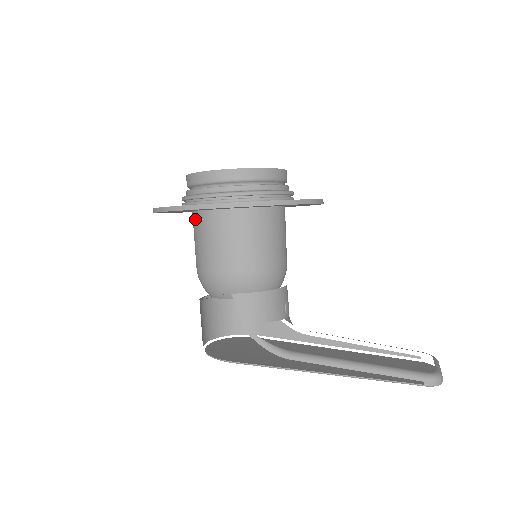
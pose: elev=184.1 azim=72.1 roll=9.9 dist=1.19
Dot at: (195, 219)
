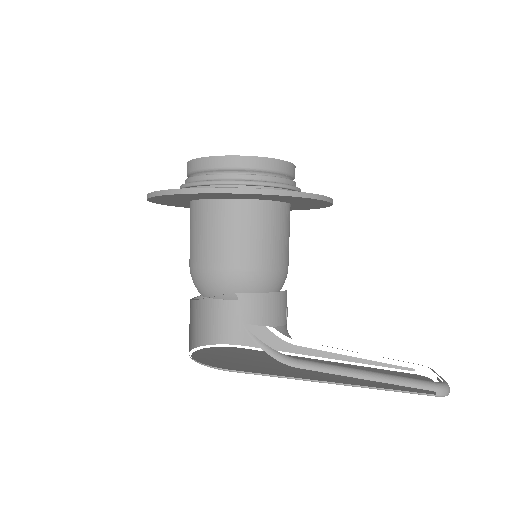
Dot at: (197, 209)
